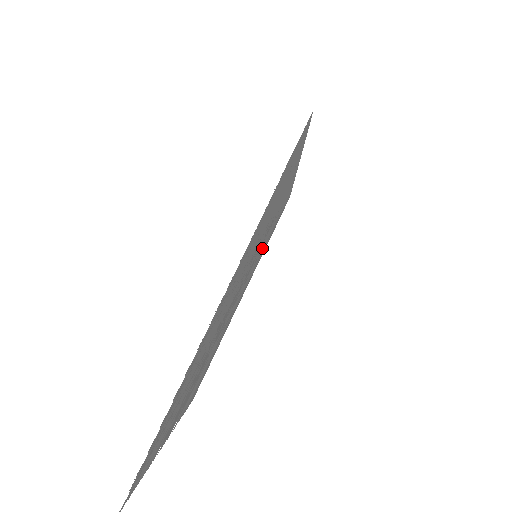
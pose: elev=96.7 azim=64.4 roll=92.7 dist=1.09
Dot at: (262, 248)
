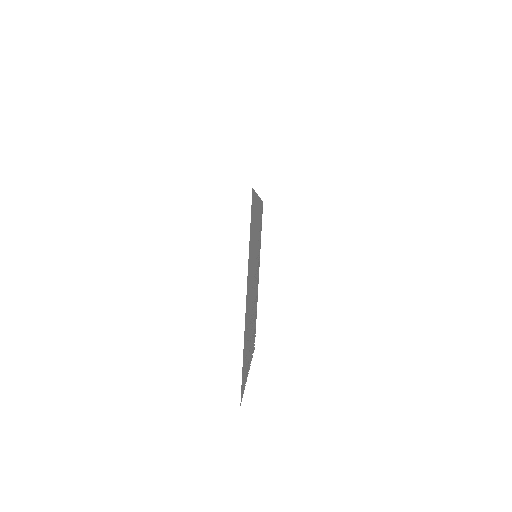
Dot at: (258, 246)
